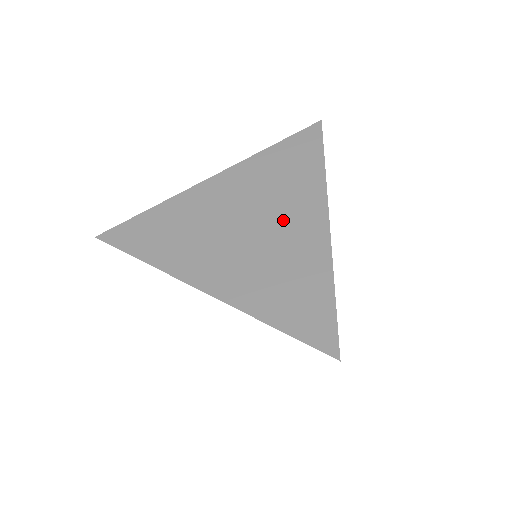
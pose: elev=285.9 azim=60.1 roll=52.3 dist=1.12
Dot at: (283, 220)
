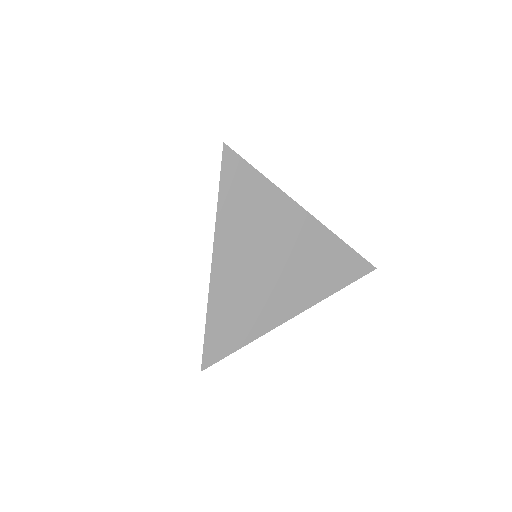
Dot at: (286, 239)
